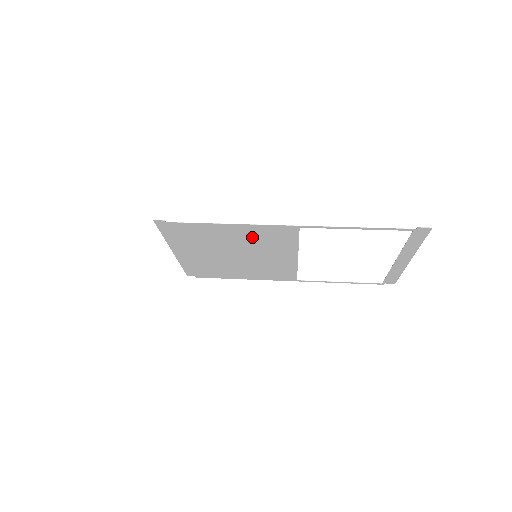
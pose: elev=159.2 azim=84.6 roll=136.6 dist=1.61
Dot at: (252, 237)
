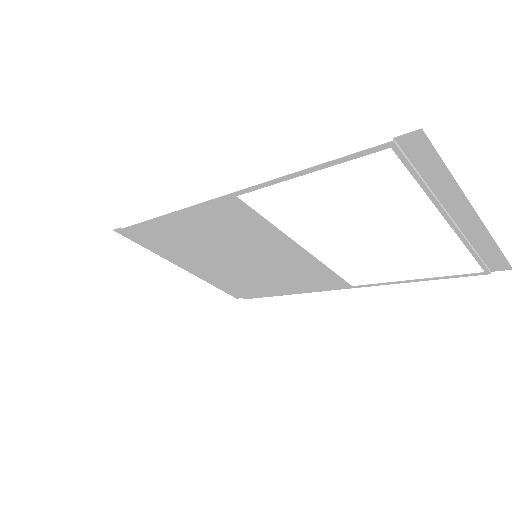
Dot at: (213, 227)
